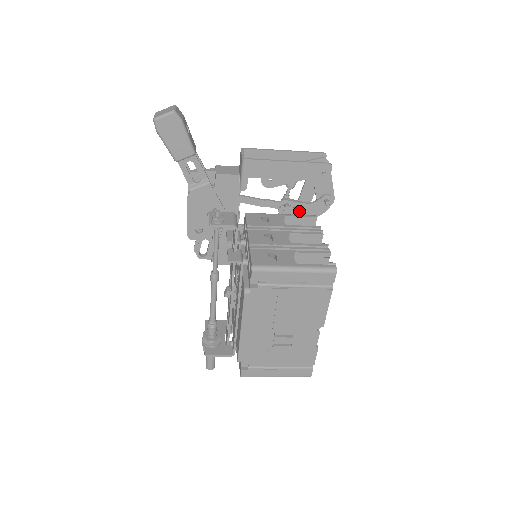
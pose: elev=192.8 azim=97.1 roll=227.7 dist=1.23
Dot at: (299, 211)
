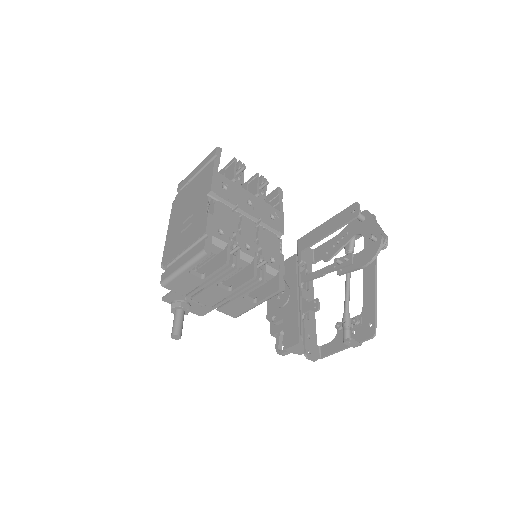
Dot at: (354, 263)
